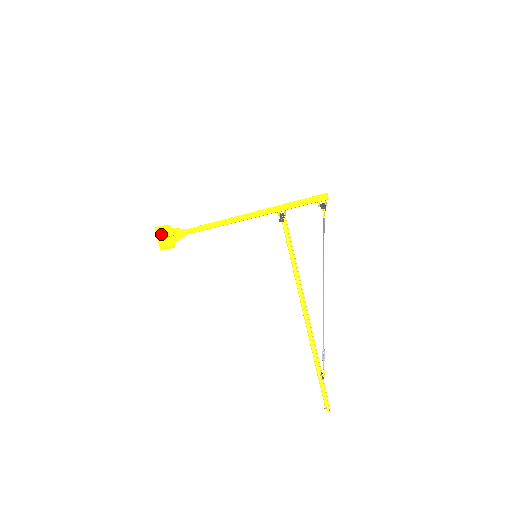
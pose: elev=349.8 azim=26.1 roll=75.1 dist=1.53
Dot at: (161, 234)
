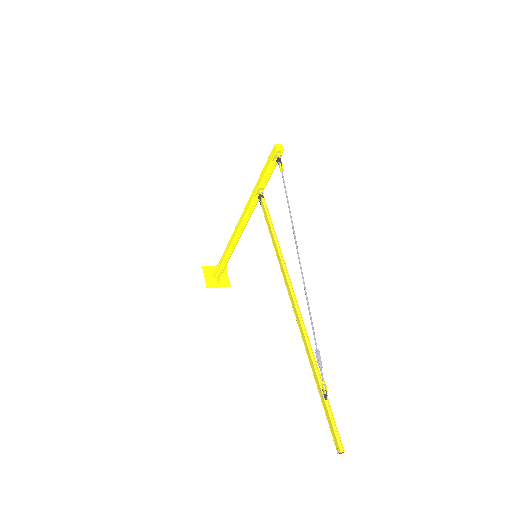
Dot at: occluded
